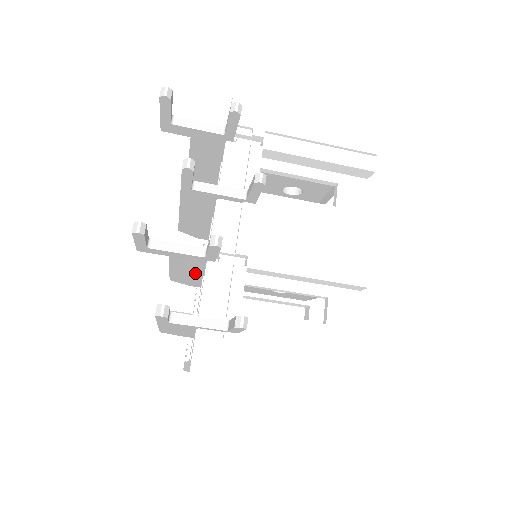
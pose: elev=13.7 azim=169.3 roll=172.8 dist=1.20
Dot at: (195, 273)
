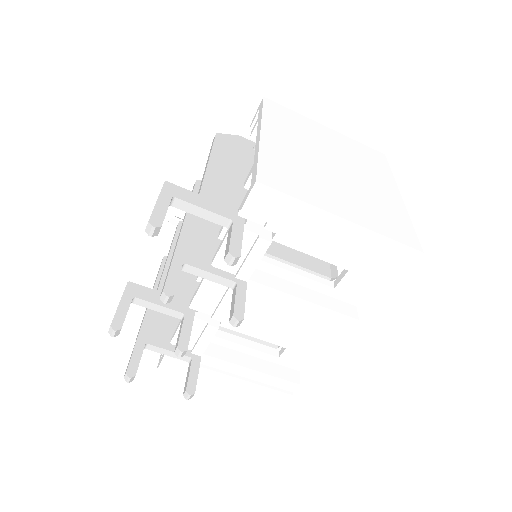
Dot at: occluded
